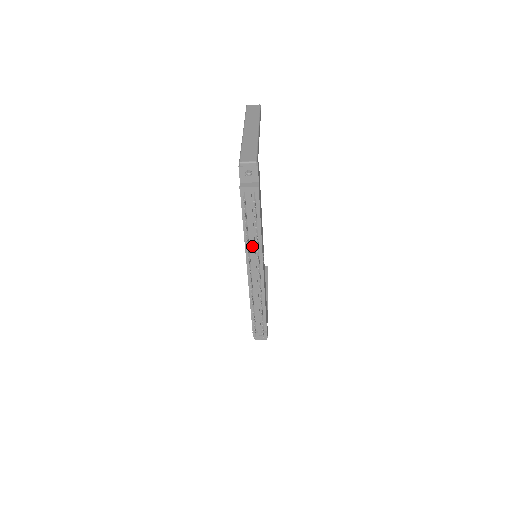
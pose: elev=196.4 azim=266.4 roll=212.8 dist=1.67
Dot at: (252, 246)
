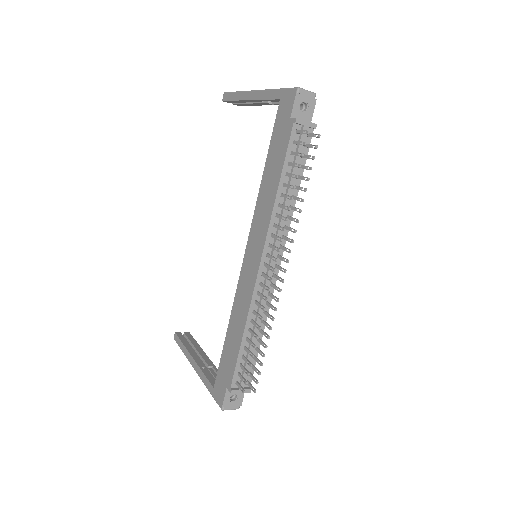
Dot at: (281, 219)
